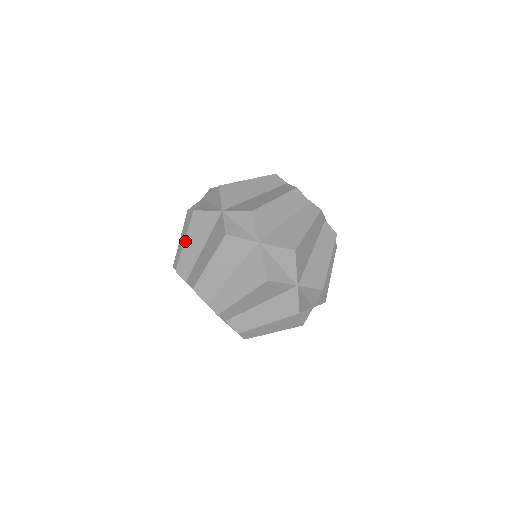
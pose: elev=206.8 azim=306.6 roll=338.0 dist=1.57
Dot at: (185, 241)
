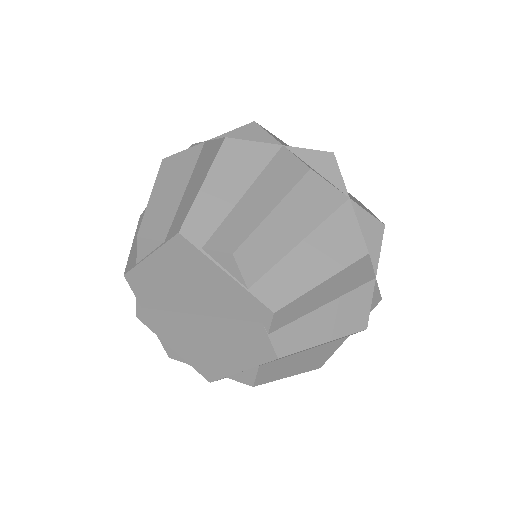
Dot at: (133, 242)
